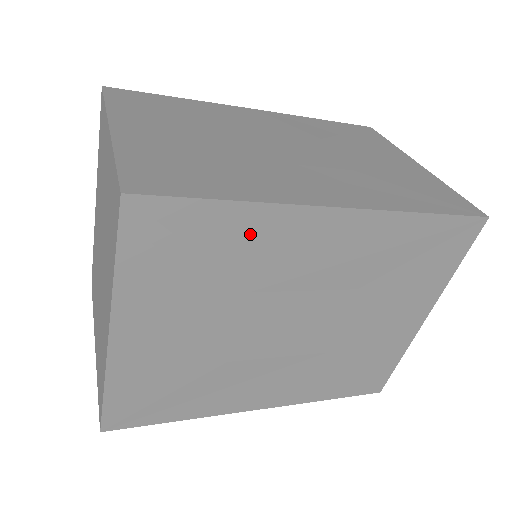
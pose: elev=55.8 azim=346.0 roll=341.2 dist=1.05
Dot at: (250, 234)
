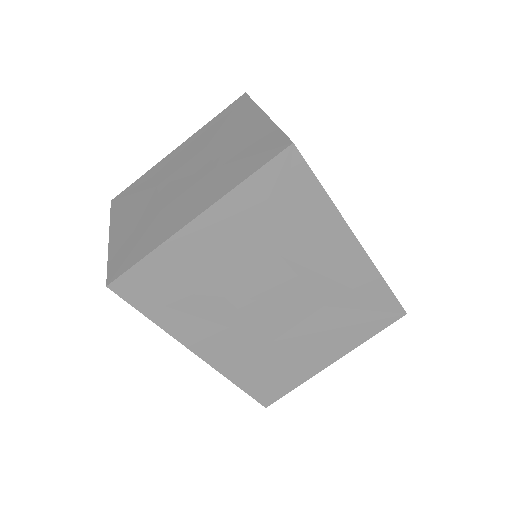
Dot at: (315, 220)
